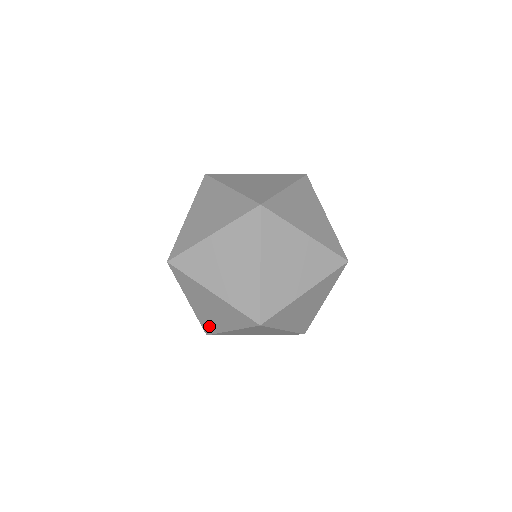
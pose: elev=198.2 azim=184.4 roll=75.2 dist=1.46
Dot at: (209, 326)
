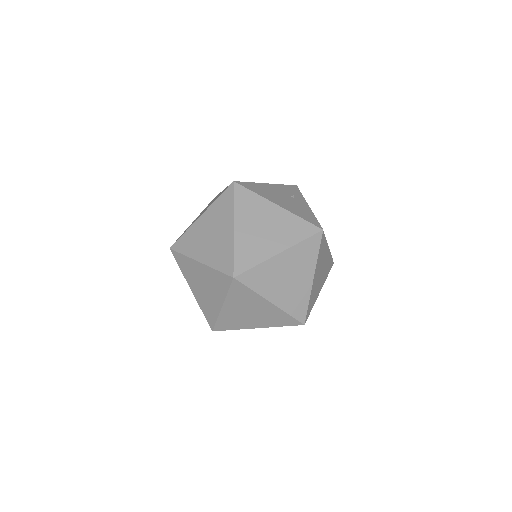
Dot at: occluded
